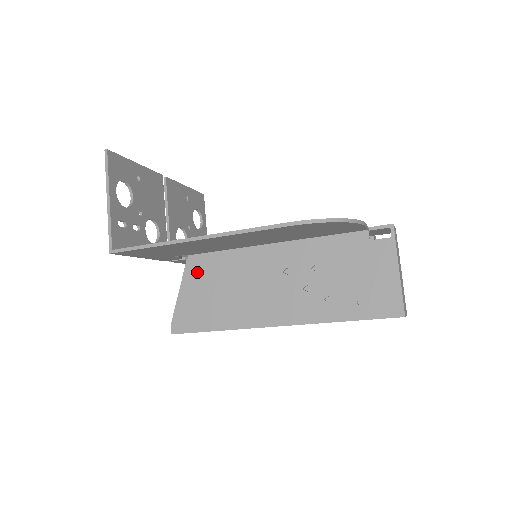
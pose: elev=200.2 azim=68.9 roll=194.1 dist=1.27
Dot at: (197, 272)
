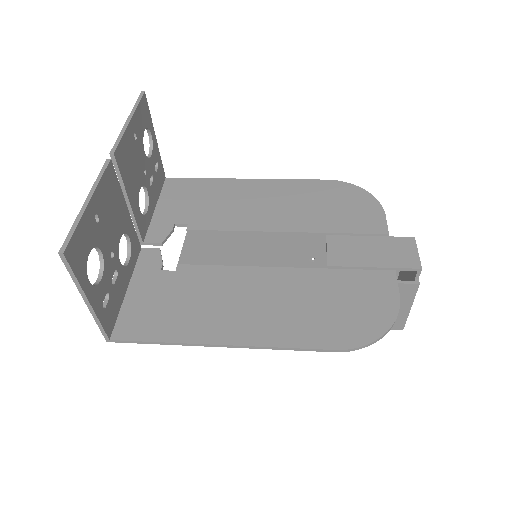
Dot at: occluded
